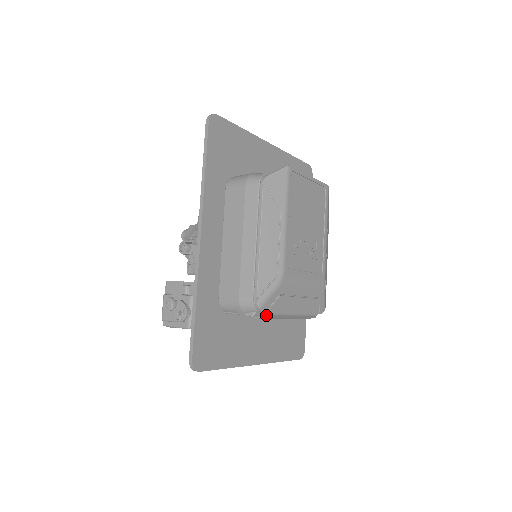
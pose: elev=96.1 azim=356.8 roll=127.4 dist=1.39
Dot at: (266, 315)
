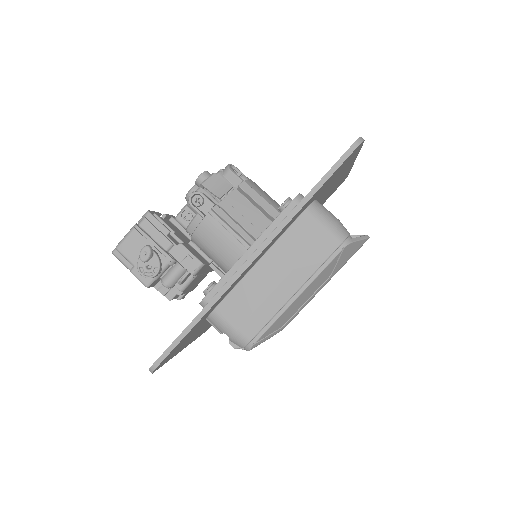
Dot at: occluded
